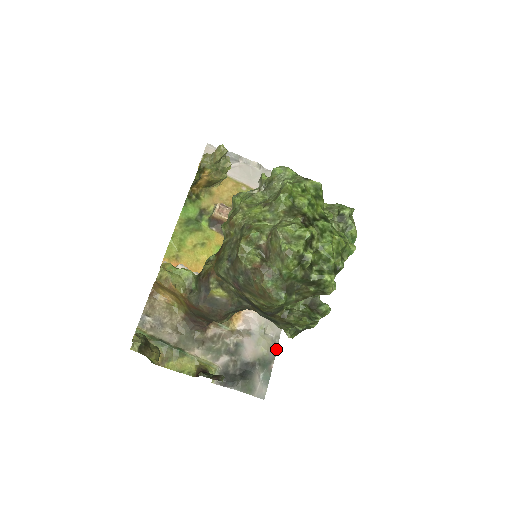
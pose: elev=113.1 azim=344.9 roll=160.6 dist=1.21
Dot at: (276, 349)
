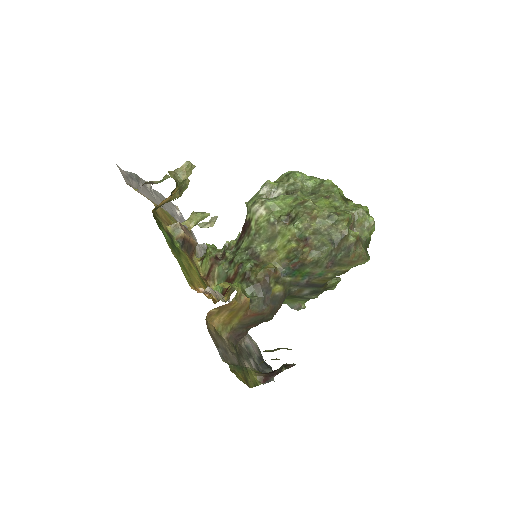
Dot at: occluded
